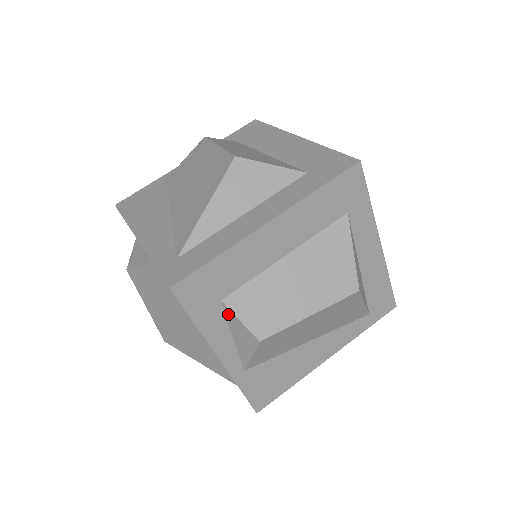
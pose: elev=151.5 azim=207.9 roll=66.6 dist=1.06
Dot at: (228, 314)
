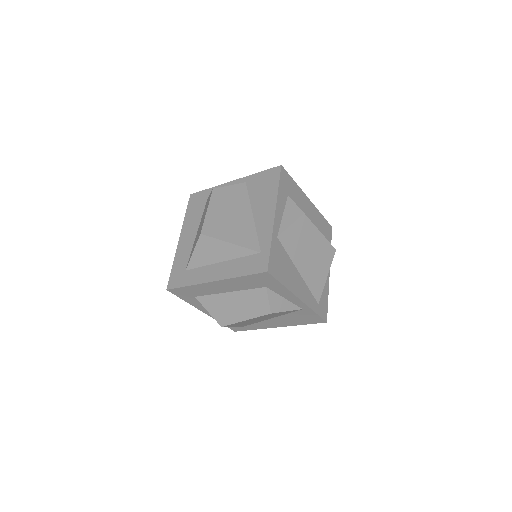
Dot at: (289, 202)
